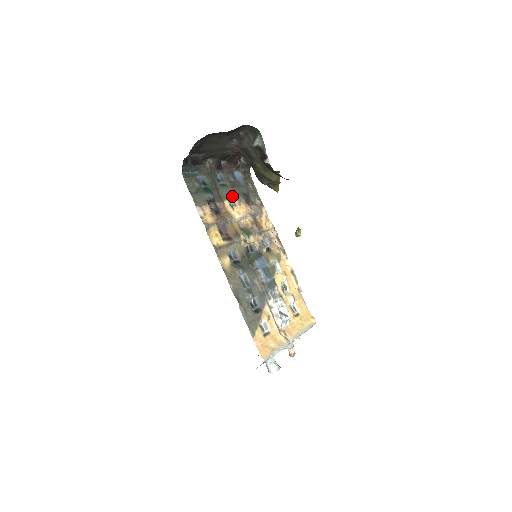
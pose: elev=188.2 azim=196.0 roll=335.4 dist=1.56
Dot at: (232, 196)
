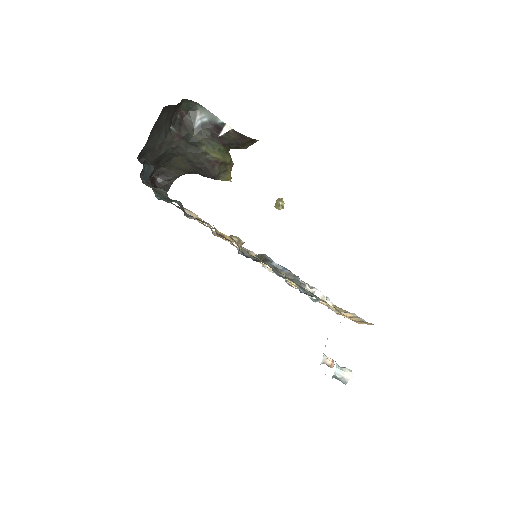
Dot at: occluded
